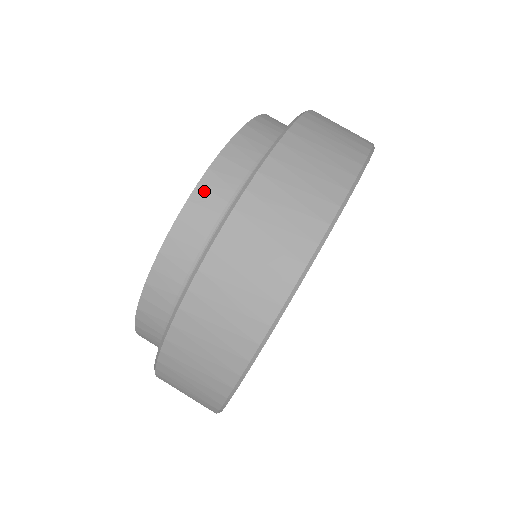
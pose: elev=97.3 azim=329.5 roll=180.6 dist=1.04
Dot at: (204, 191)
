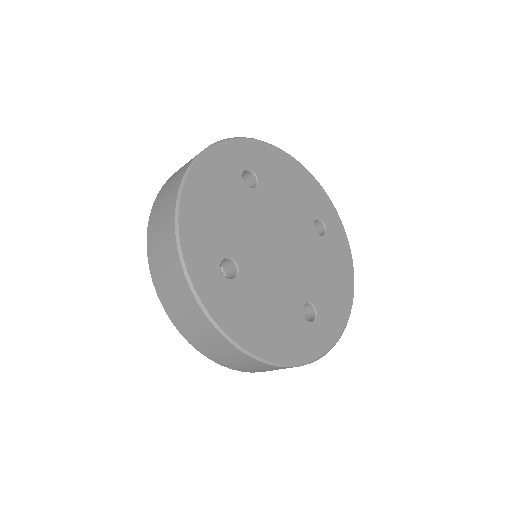
Dot at: occluded
